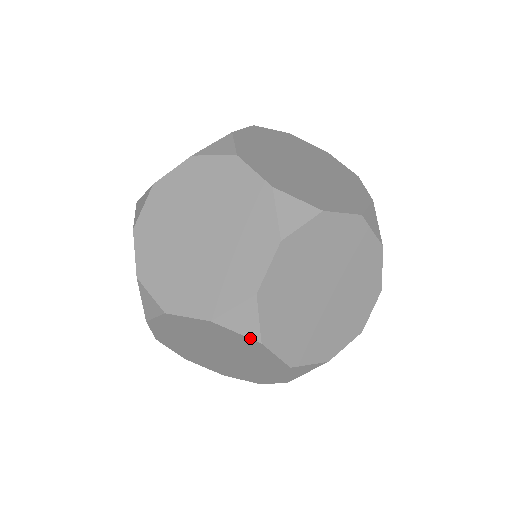
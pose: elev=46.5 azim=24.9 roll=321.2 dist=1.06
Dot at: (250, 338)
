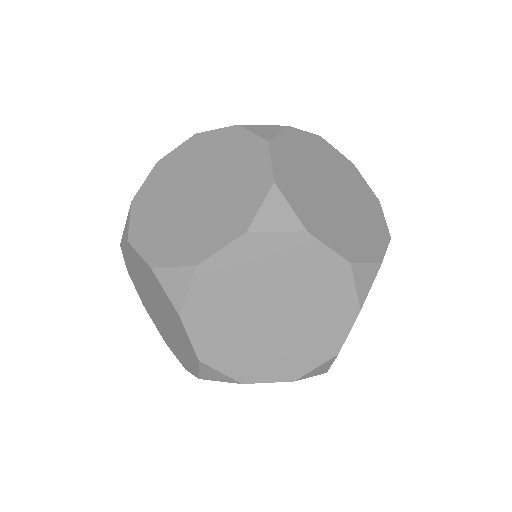
Dot at: (293, 231)
